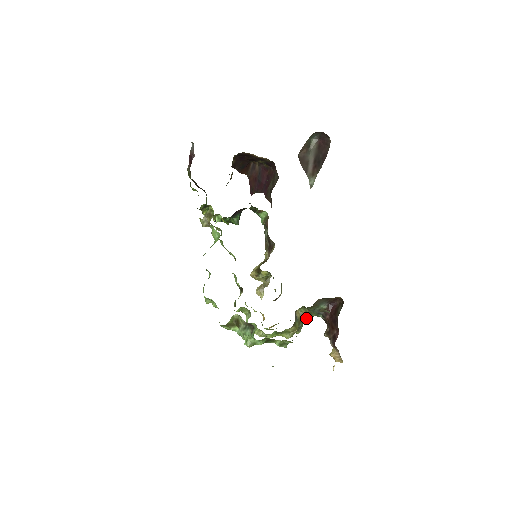
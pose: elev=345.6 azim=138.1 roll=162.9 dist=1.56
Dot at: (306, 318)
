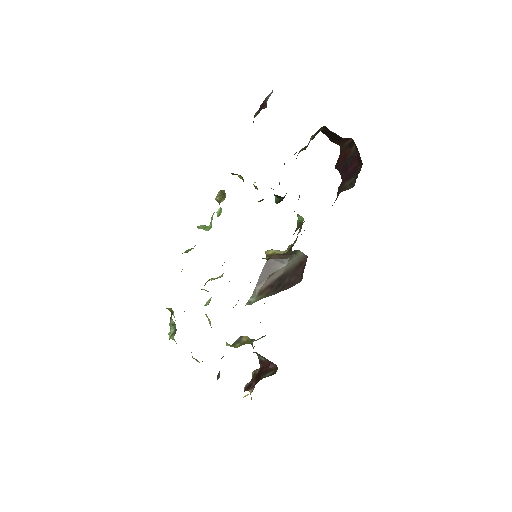
Dot at: occluded
